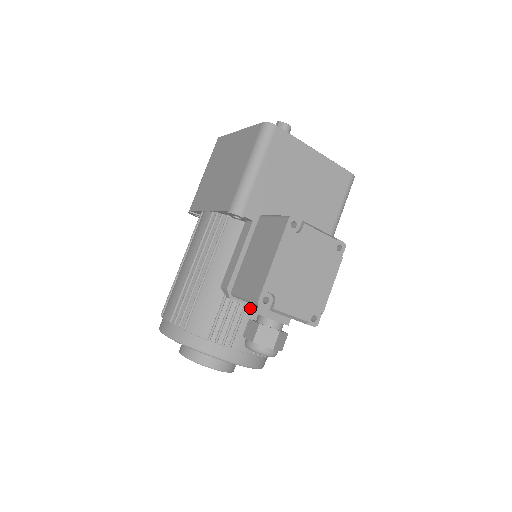
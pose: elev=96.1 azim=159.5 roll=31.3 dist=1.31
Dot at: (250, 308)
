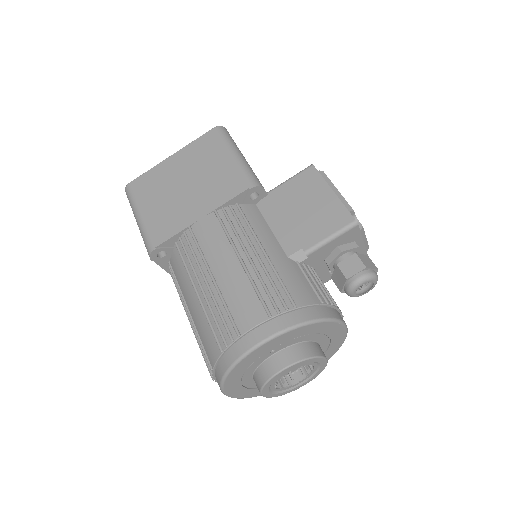
Dot at: occluded
